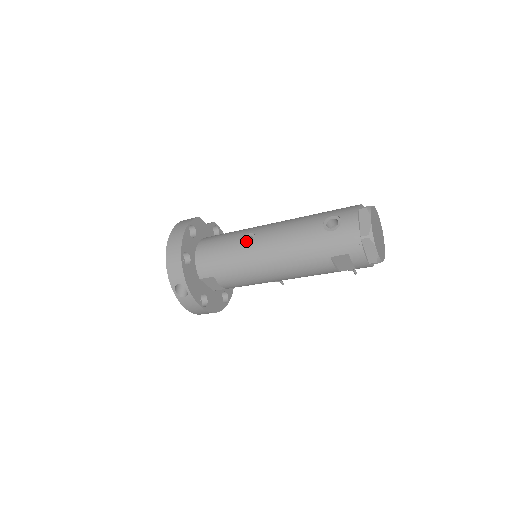
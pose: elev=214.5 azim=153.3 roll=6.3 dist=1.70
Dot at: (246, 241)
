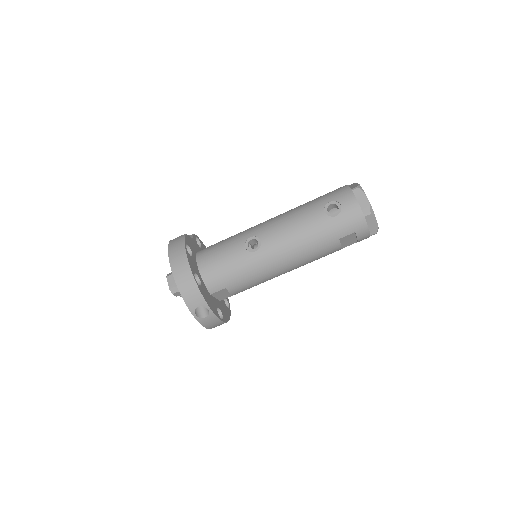
Dot at: (249, 245)
